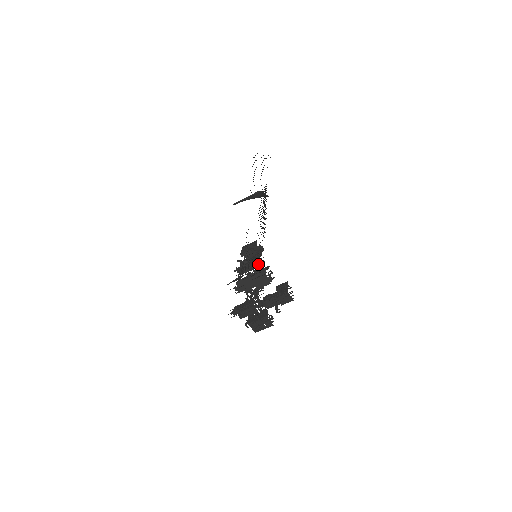
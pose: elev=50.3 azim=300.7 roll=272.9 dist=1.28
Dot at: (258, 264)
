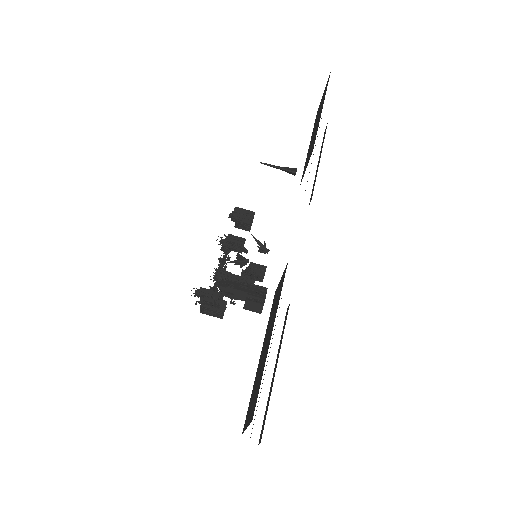
Dot at: (258, 278)
